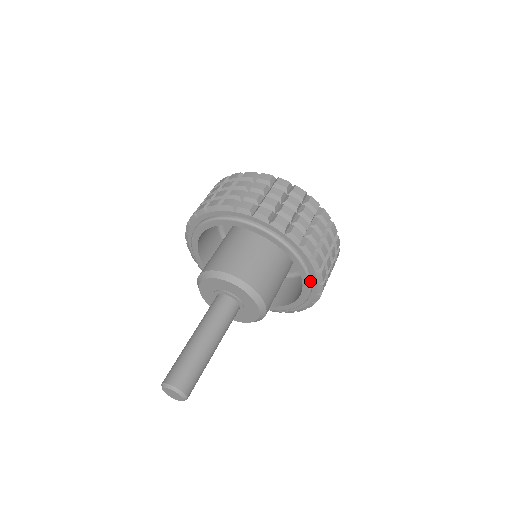
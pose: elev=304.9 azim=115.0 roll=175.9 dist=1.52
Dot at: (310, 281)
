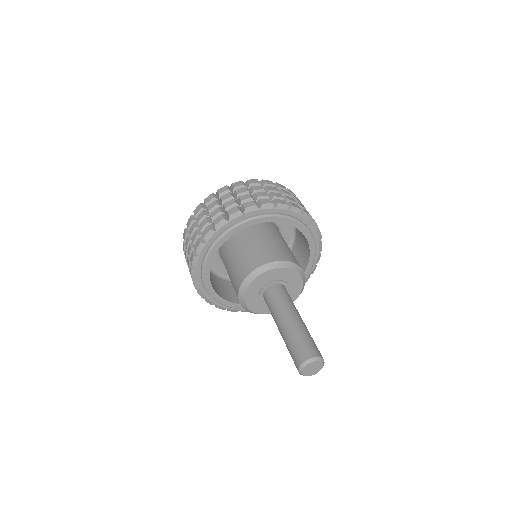
Dot at: (316, 253)
